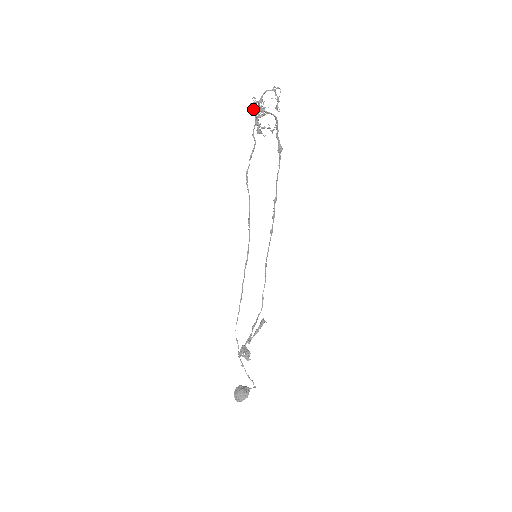
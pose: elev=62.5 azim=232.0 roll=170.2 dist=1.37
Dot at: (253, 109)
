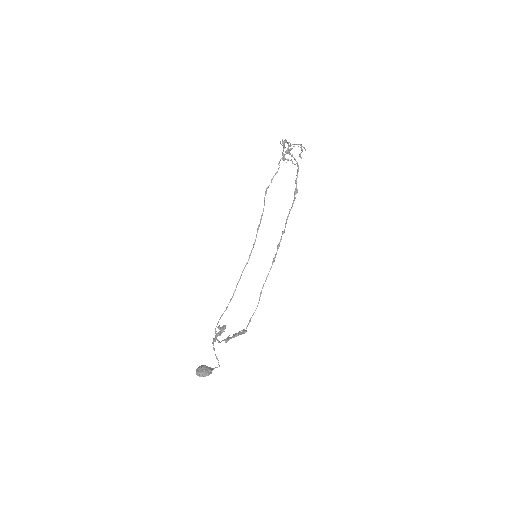
Dot at: (283, 144)
